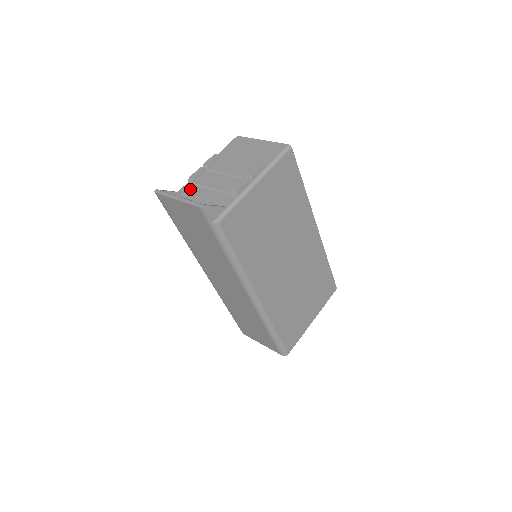
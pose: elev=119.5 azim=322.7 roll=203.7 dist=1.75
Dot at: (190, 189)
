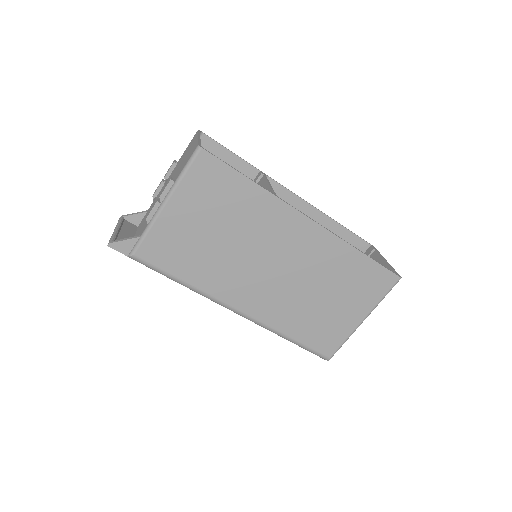
Dot at: (150, 208)
